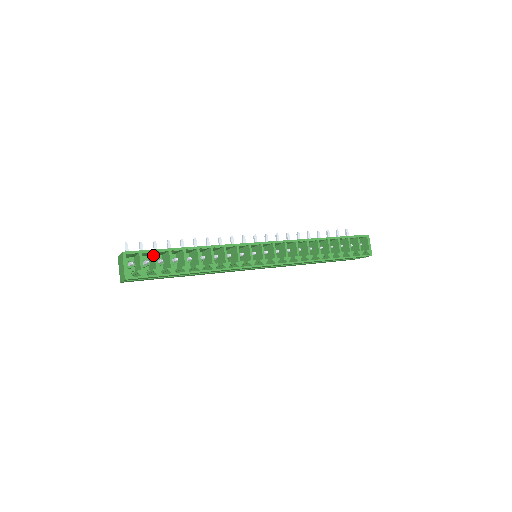
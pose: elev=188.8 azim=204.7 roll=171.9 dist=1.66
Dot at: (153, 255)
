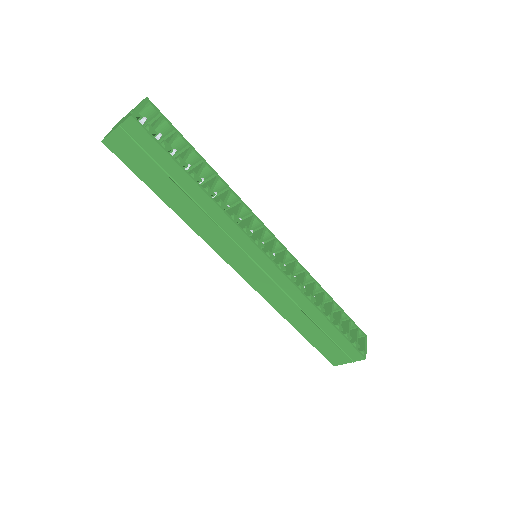
Dot at: (170, 136)
